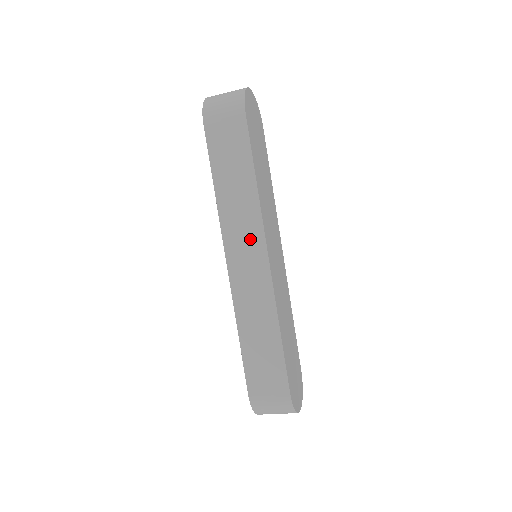
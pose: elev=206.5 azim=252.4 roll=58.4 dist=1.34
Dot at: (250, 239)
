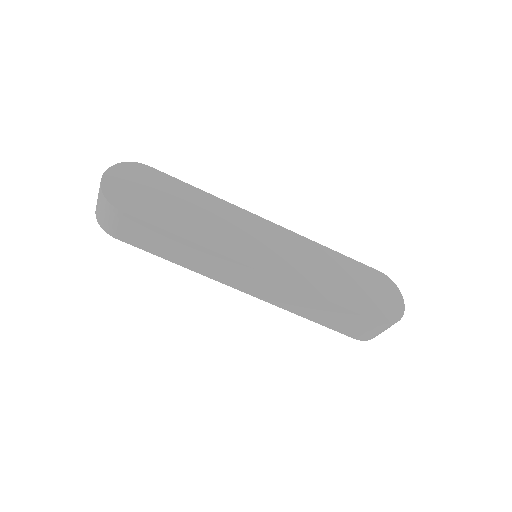
Dot at: (233, 270)
